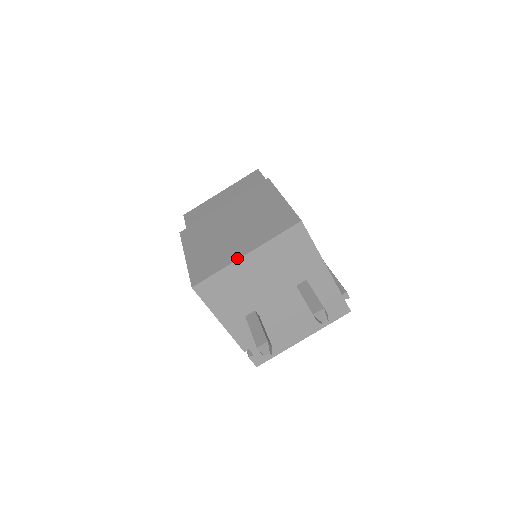
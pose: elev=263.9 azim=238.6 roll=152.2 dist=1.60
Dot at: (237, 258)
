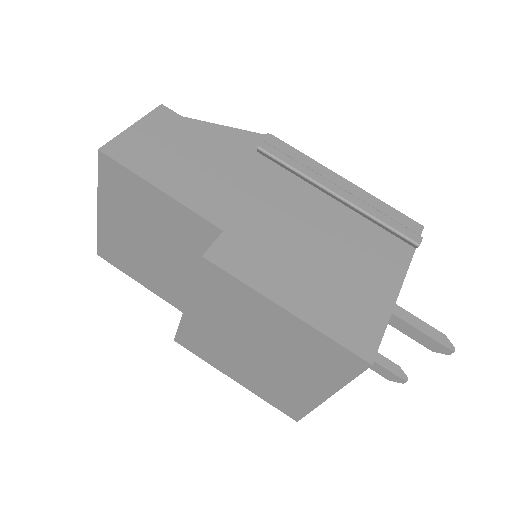
Dot at: (321, 401)
